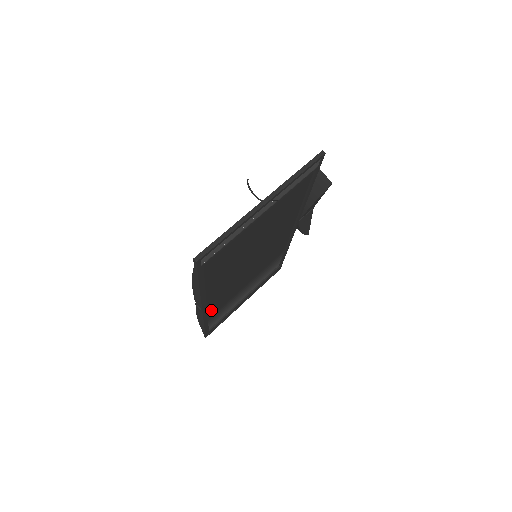
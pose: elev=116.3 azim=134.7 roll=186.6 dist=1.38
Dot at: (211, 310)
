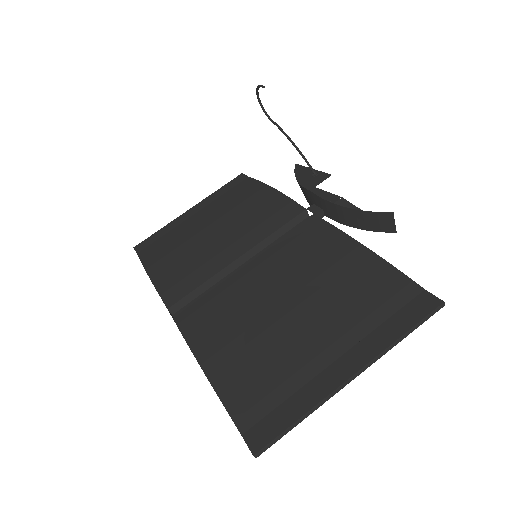
Dot at: occluded
